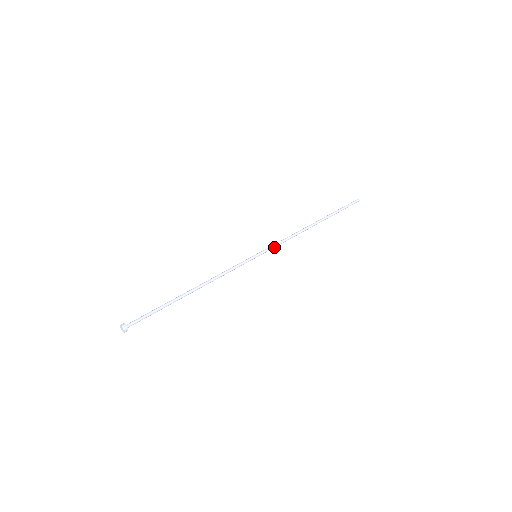
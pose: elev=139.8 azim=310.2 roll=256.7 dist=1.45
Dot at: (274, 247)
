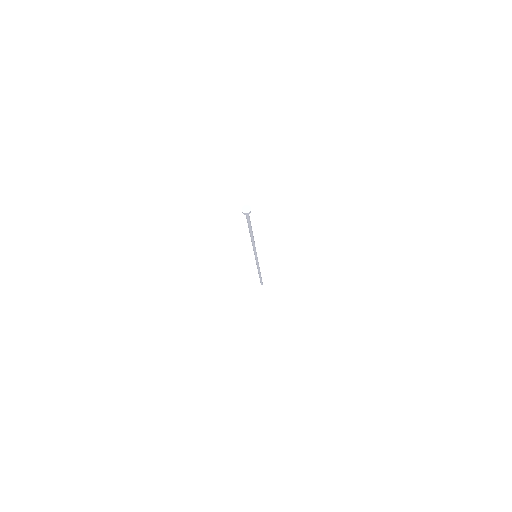
Dot at: (258, 262)
